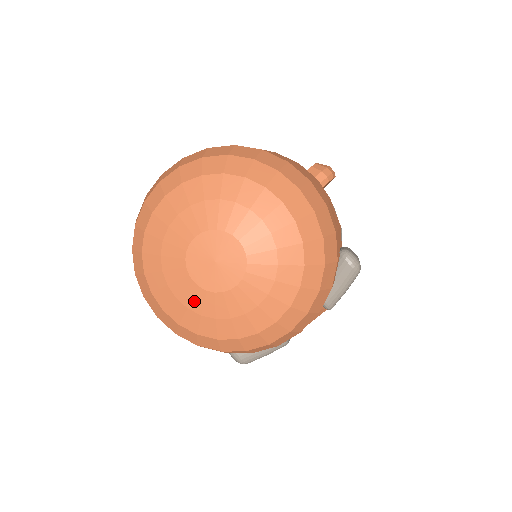
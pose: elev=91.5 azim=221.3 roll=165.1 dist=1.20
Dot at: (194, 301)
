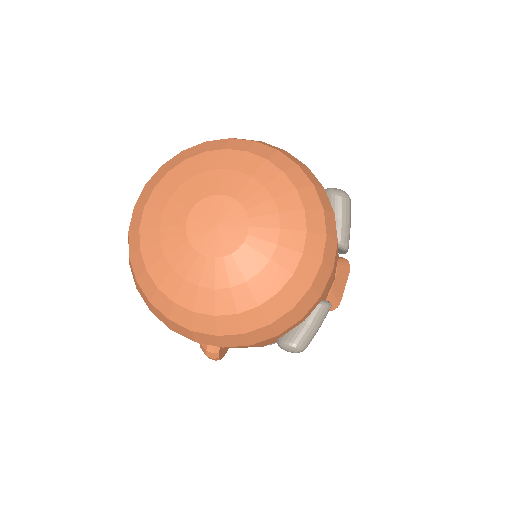
Dot at: (217, 277)
